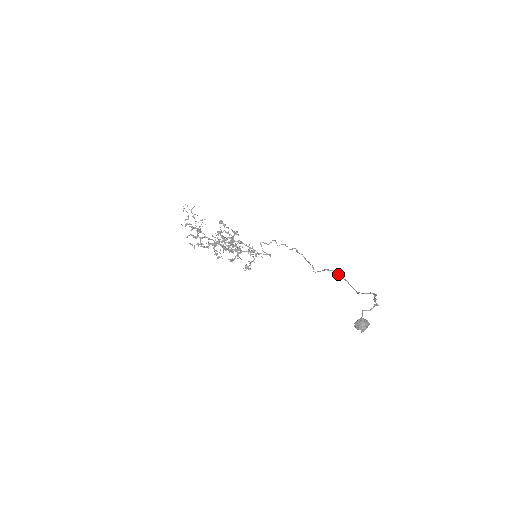
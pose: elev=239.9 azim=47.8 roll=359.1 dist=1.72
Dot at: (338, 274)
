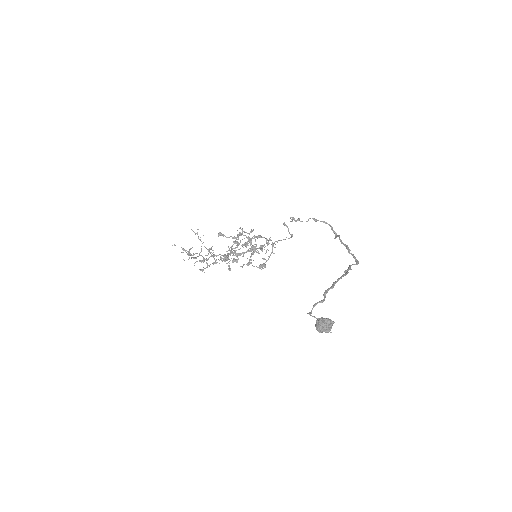
Dot at: occluded
